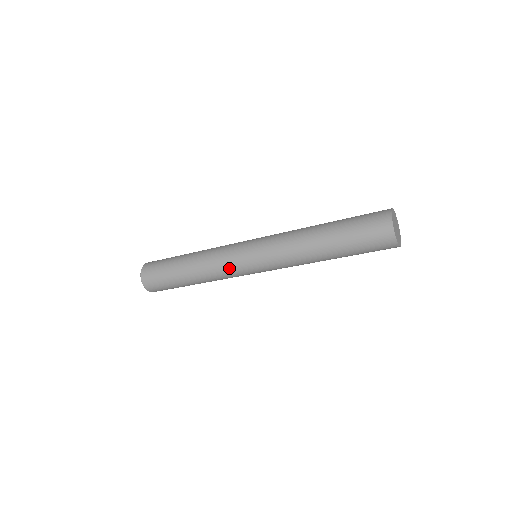
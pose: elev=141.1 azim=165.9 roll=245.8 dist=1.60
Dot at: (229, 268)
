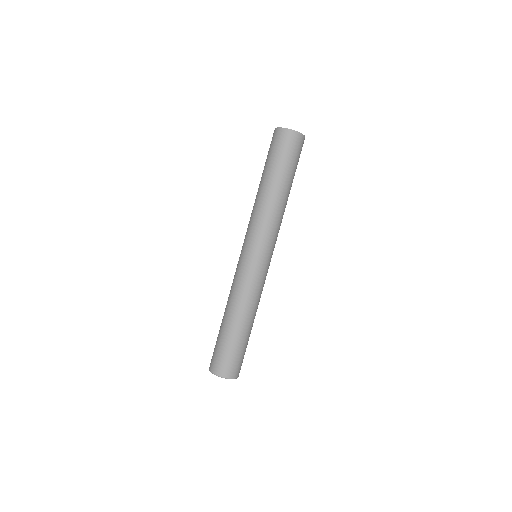
Dot at: (257, 281)
